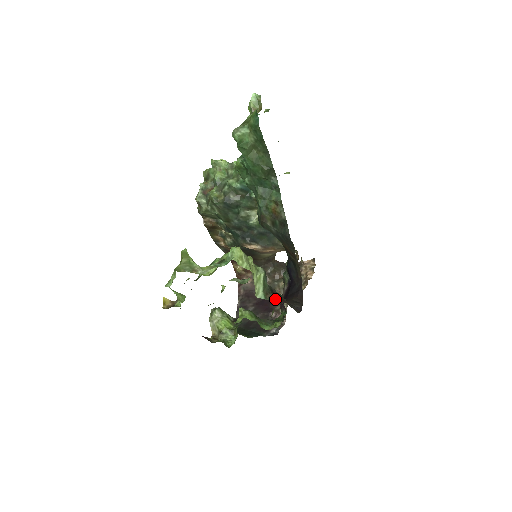
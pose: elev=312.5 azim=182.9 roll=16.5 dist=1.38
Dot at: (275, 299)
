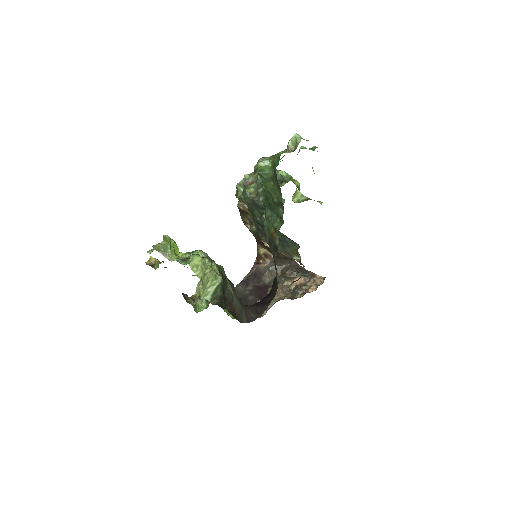
Dot at: occluded
